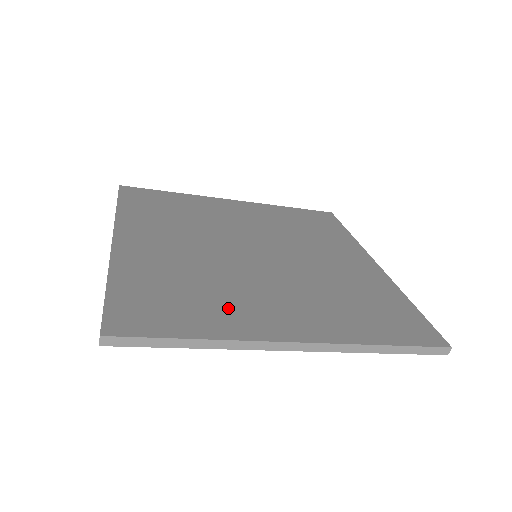
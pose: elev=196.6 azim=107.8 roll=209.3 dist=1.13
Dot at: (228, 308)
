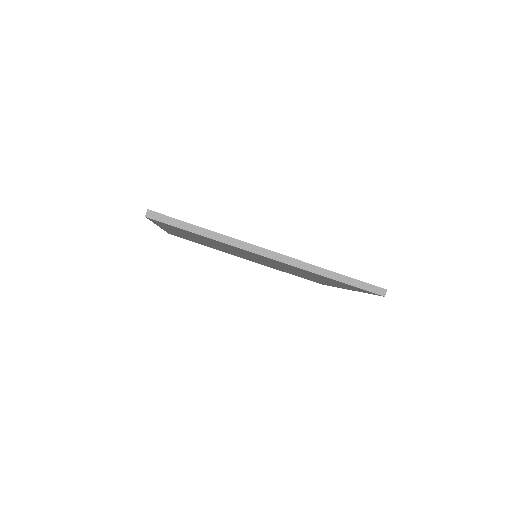
Dot at: occluded
